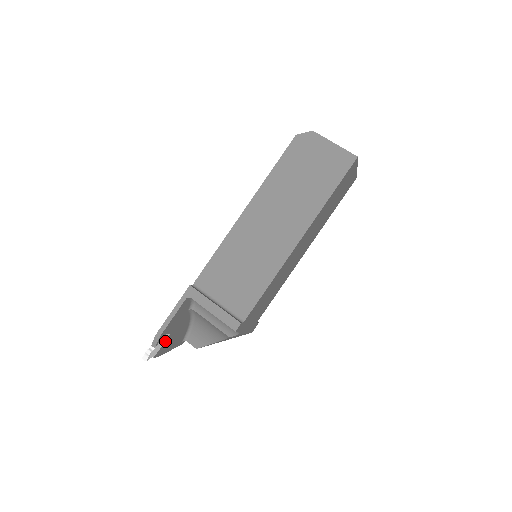
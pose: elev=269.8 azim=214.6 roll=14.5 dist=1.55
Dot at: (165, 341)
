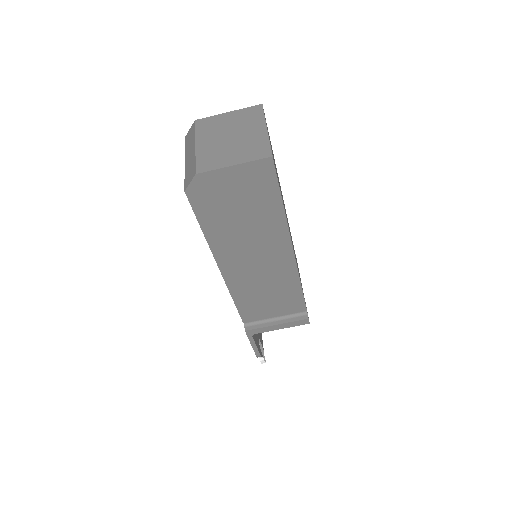
Dot at: (260, 341)
